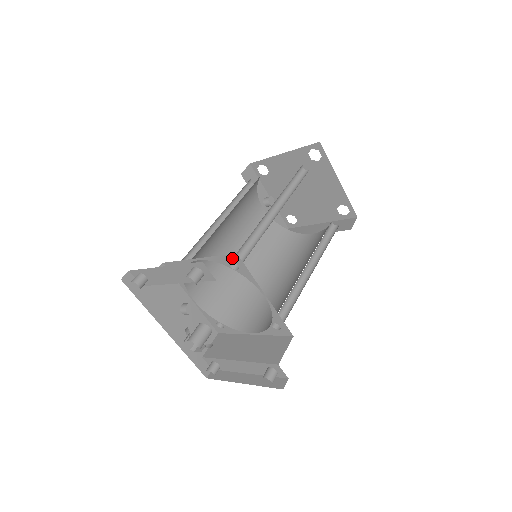
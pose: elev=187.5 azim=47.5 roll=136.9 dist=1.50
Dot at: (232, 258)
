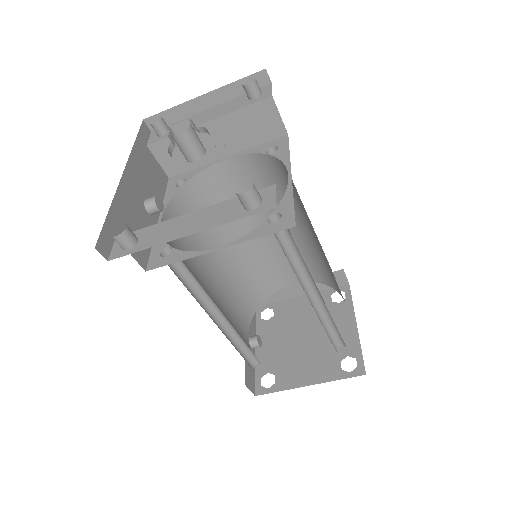
Dot at: (277, 142)
